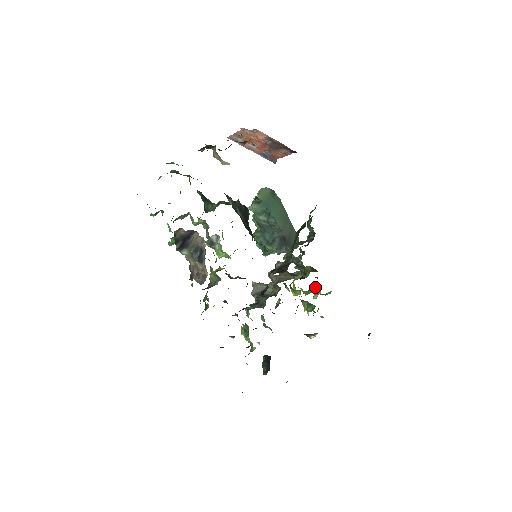
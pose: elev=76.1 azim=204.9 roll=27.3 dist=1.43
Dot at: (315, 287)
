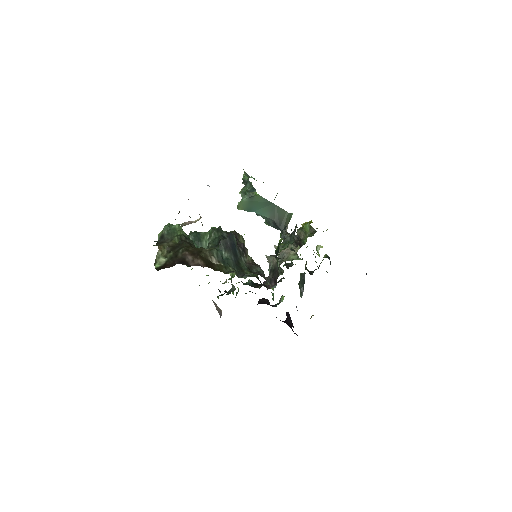
Dot at: occluded
